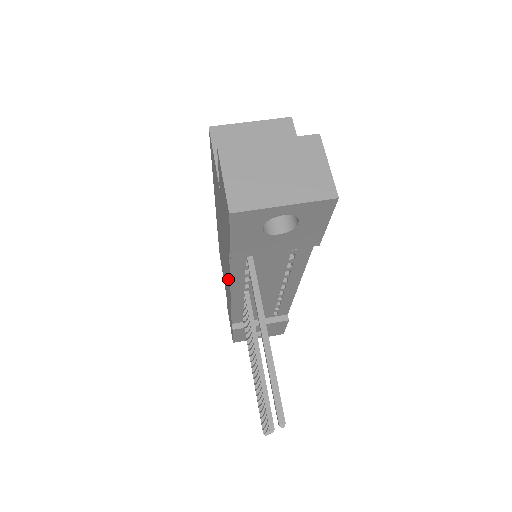
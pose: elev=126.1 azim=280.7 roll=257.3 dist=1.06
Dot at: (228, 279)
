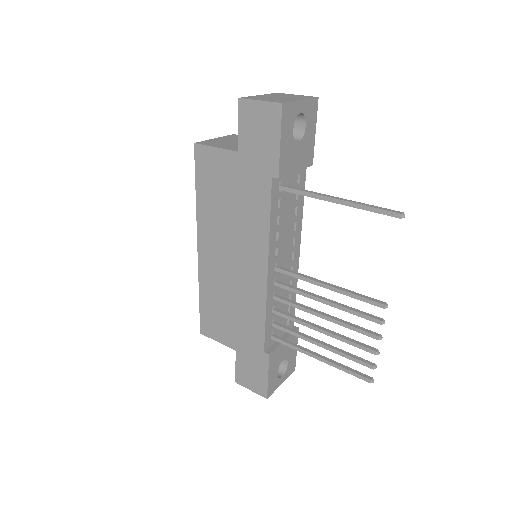
Dot at: (259, 259)
